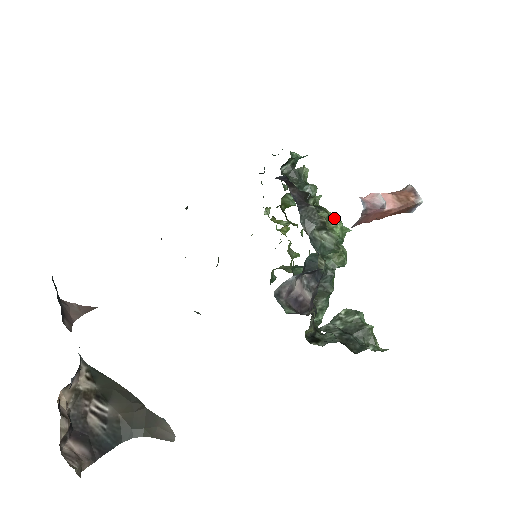
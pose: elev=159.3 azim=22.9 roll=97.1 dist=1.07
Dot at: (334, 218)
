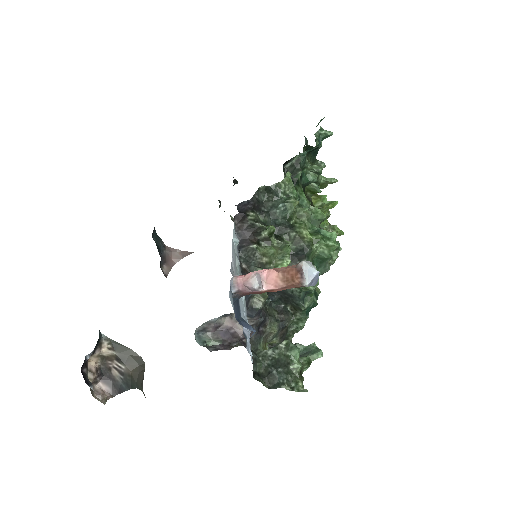
Dot at: (286, 252)
